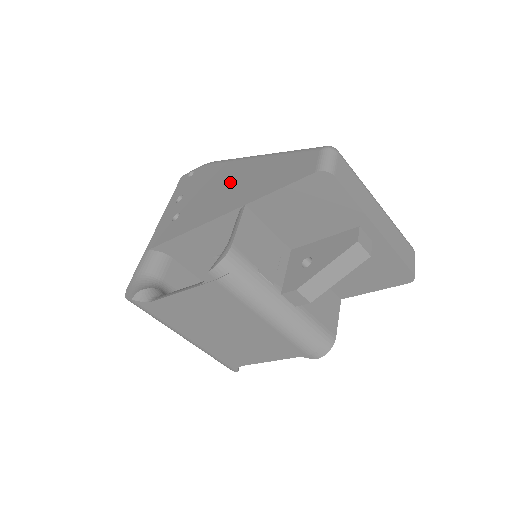
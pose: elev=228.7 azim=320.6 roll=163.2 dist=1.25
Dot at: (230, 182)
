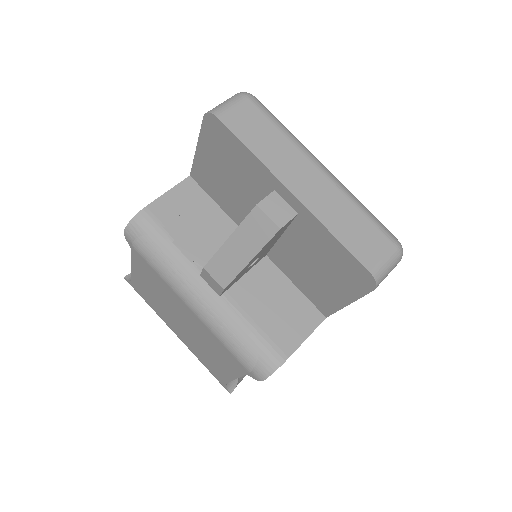
Dot at: occluded
